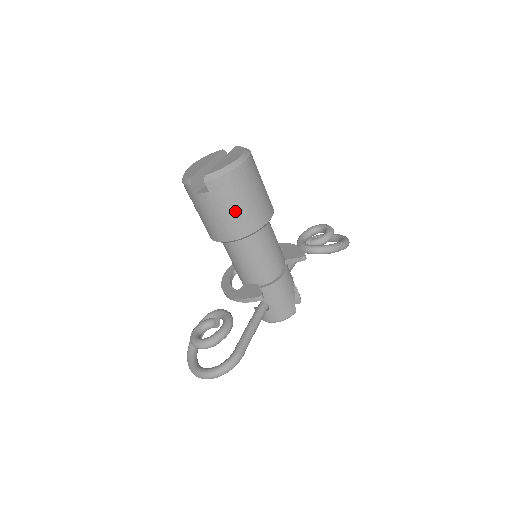
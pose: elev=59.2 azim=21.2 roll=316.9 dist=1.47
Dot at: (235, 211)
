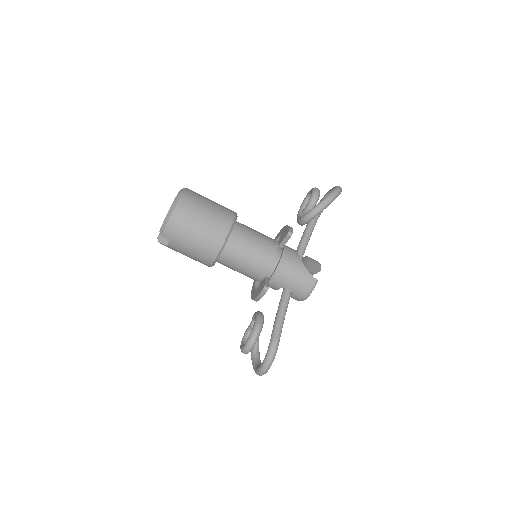
Dot at: (196, 241)
